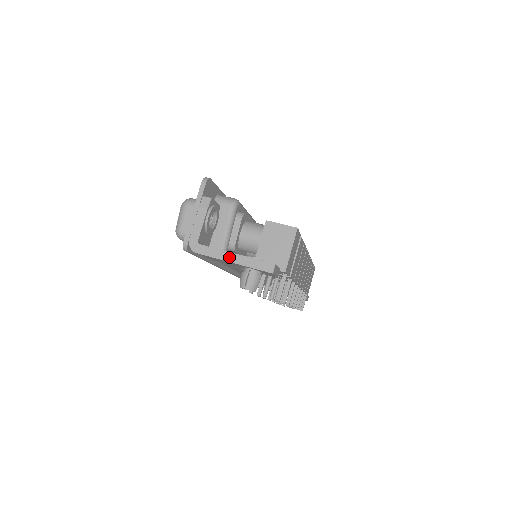
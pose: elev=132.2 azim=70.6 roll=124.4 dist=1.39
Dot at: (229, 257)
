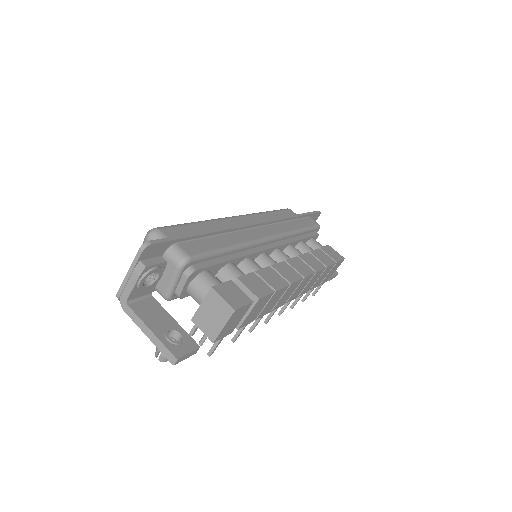
Dot at: (145, 330)
